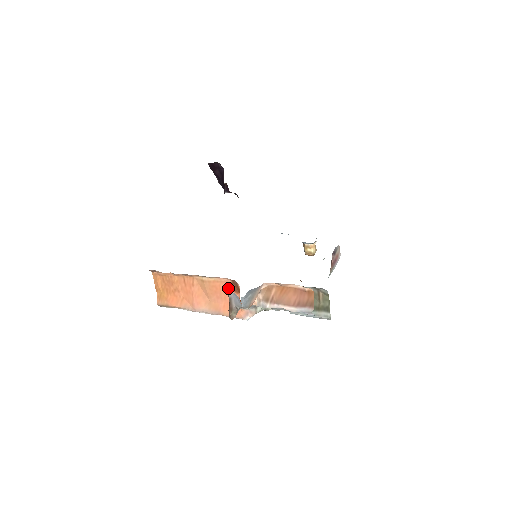
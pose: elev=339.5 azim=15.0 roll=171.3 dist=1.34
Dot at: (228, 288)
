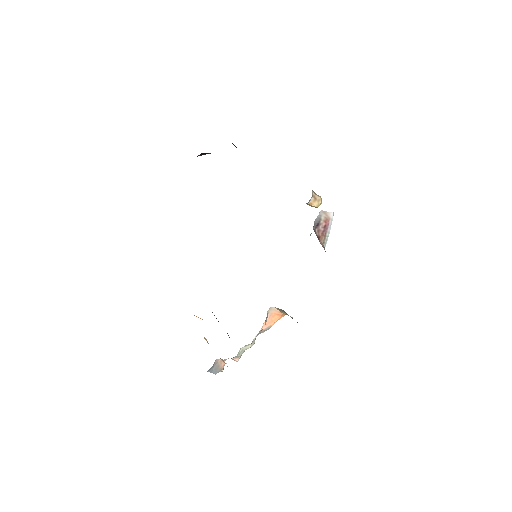
Dot at: occluded
